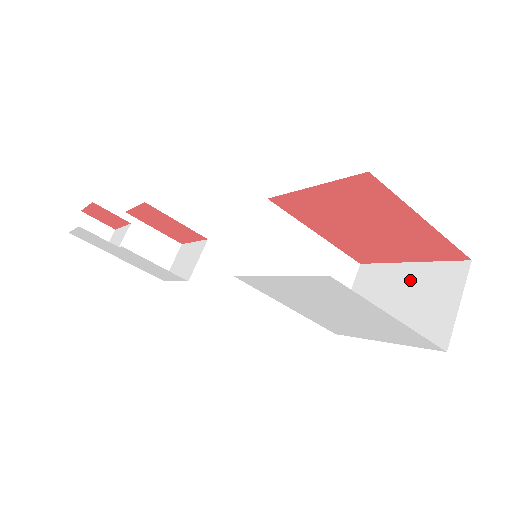
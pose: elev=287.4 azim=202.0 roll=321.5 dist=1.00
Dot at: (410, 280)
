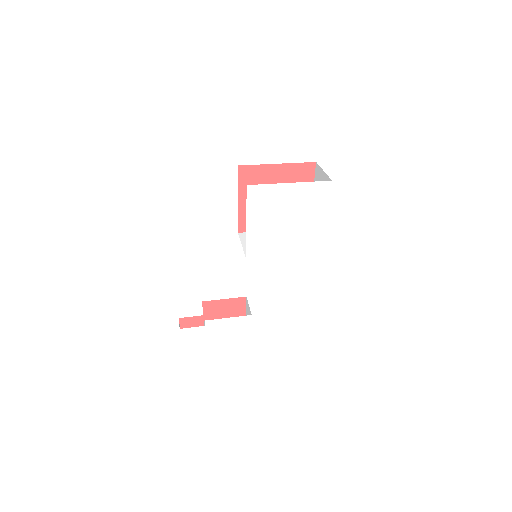
Dot at: occluded
